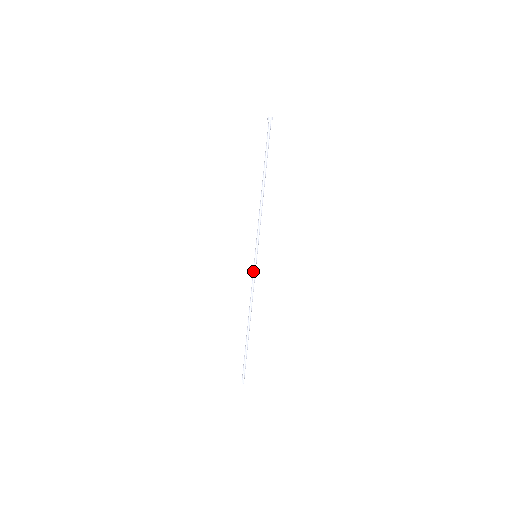
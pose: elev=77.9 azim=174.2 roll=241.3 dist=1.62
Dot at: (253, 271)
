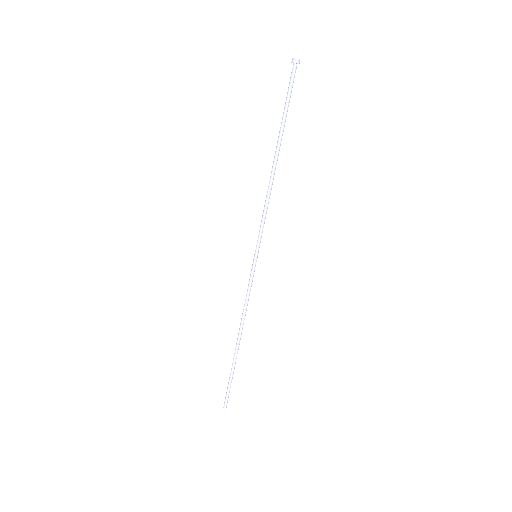
Dot at: (251, 276)
